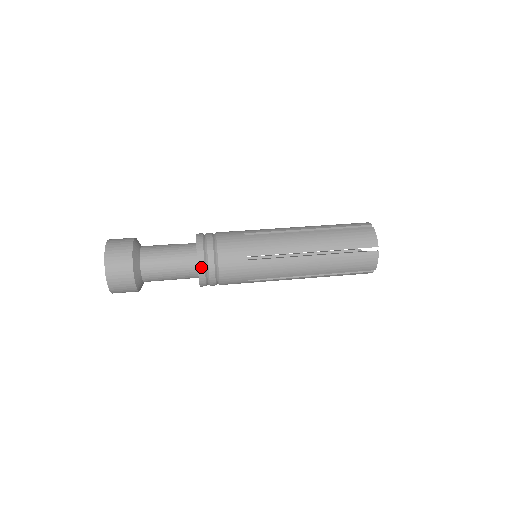
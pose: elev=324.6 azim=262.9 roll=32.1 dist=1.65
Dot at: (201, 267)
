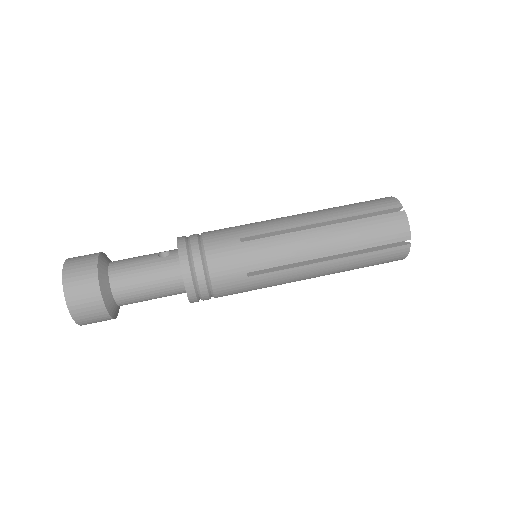
Dot at: (190, 292)
